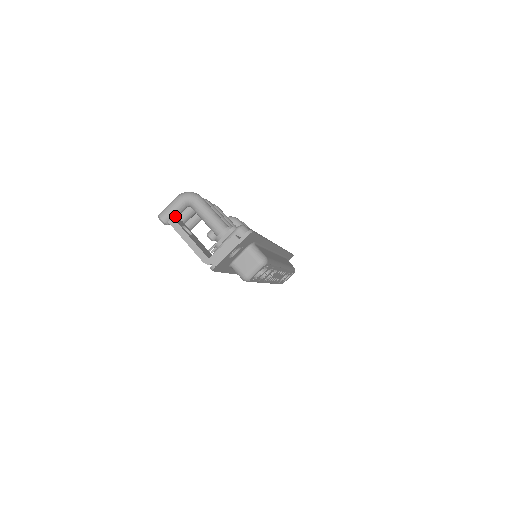
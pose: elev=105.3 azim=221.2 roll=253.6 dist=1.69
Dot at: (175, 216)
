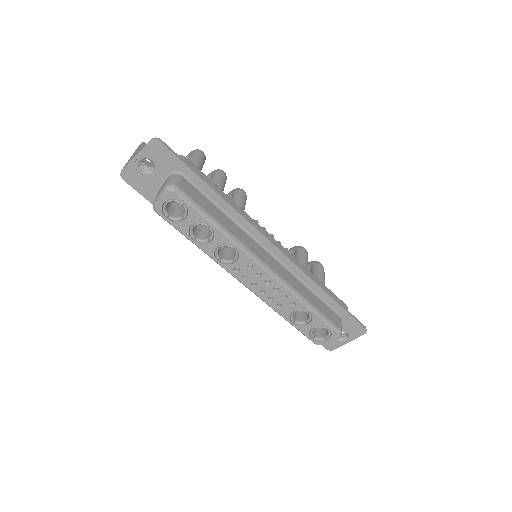
Dot at: occluded
